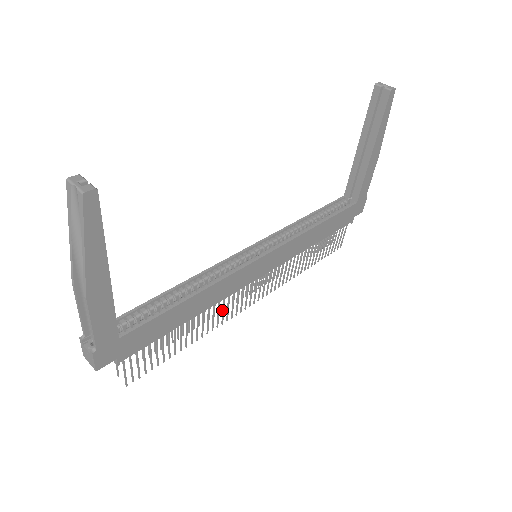
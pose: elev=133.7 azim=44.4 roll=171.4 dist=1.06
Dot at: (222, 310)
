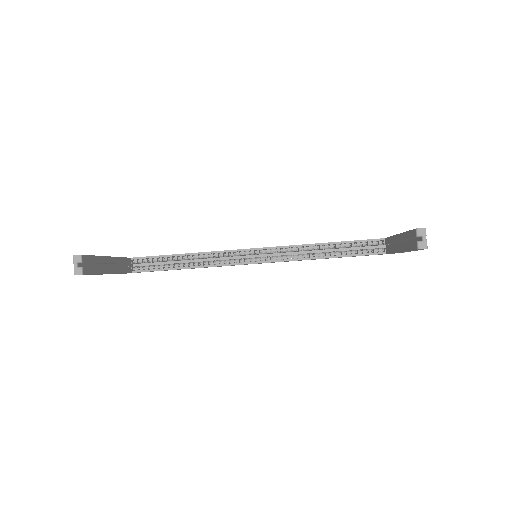
Dot at: occluded
